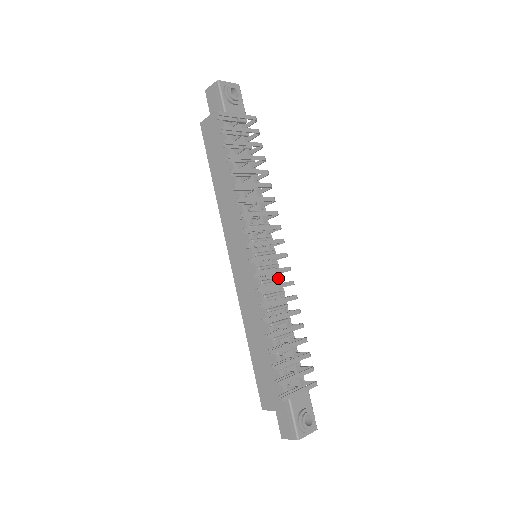
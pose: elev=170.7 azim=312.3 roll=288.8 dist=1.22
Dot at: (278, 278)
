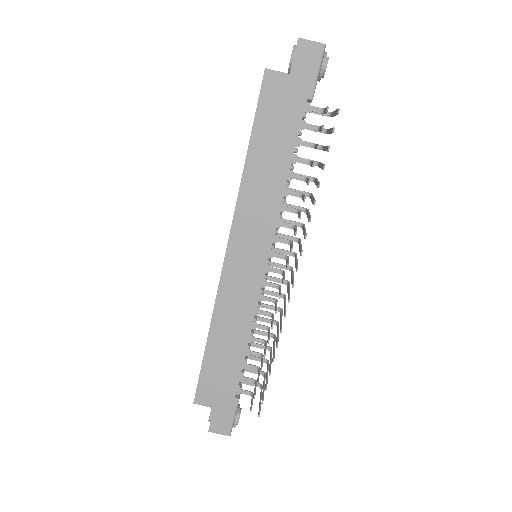
Dot at: occluded
